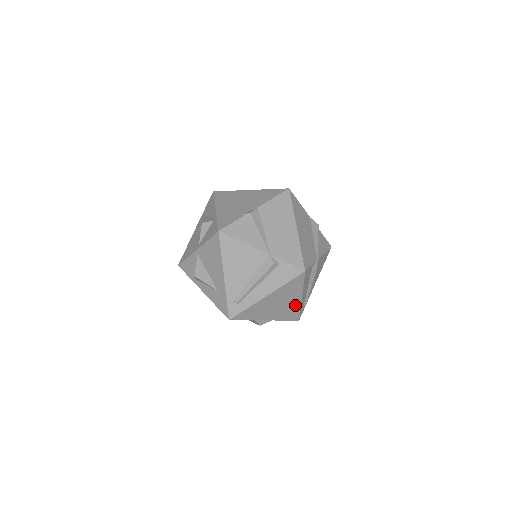
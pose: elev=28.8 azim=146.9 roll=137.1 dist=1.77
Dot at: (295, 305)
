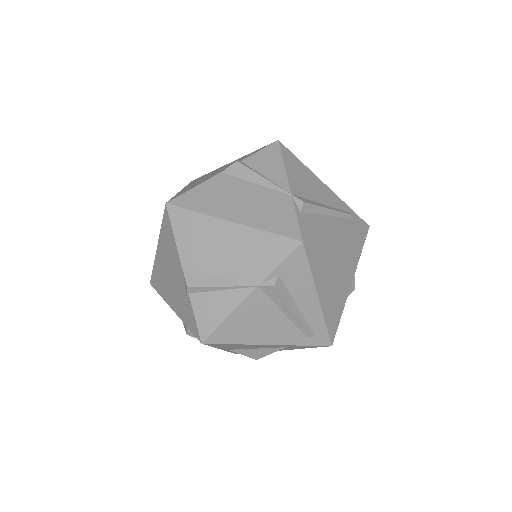
Dot at: (346, 241)
